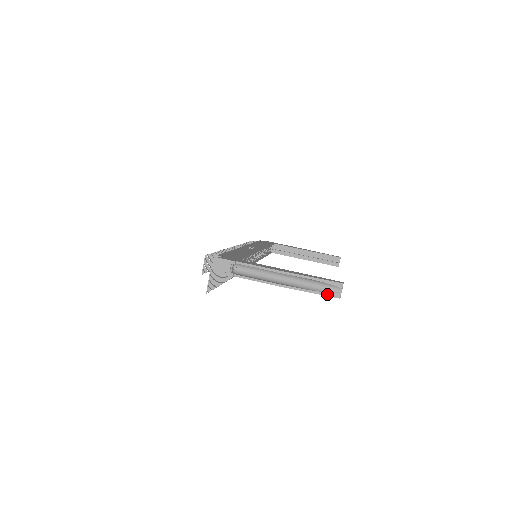
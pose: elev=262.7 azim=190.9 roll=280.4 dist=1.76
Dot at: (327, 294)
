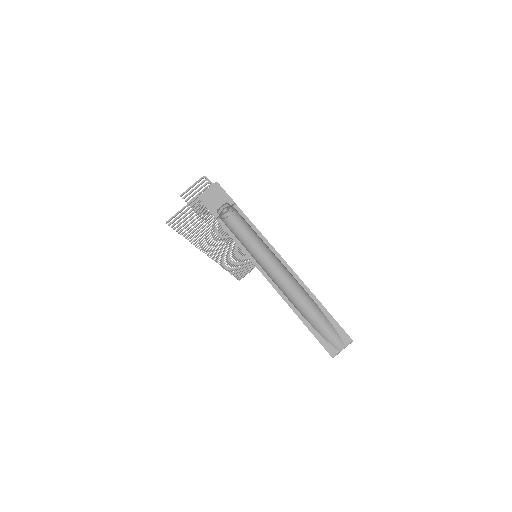
Dot at: (320, 338)
